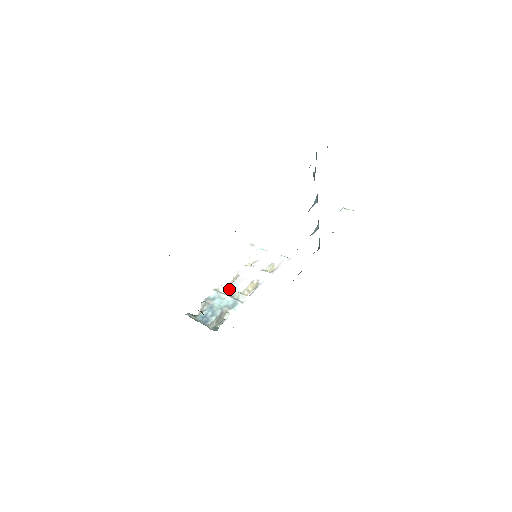
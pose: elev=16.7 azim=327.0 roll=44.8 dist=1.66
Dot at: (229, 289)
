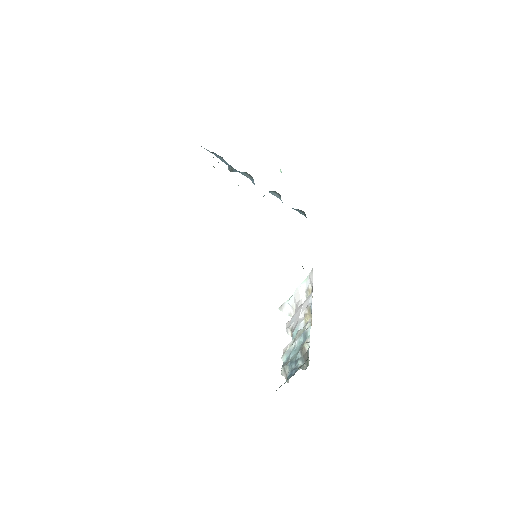
Dot at: (293, 340)
